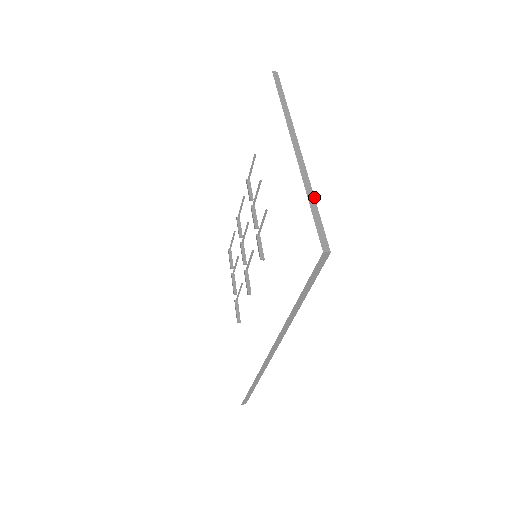
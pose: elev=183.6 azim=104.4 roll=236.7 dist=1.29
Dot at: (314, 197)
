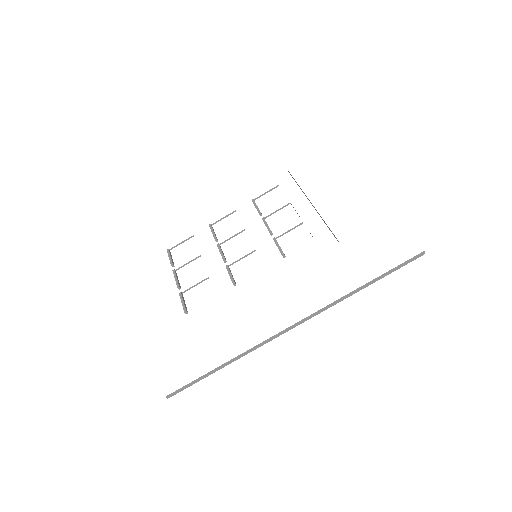
Dot at: occluded
